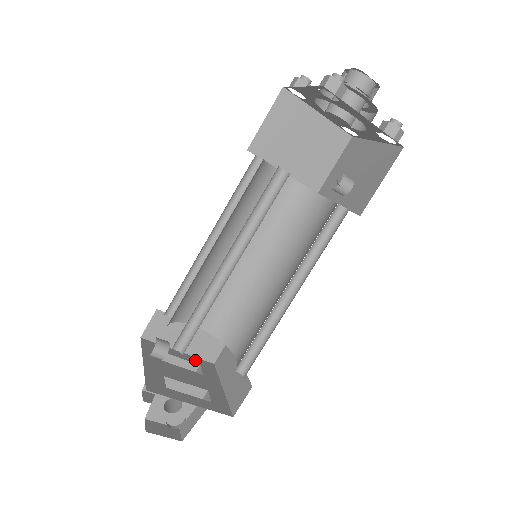
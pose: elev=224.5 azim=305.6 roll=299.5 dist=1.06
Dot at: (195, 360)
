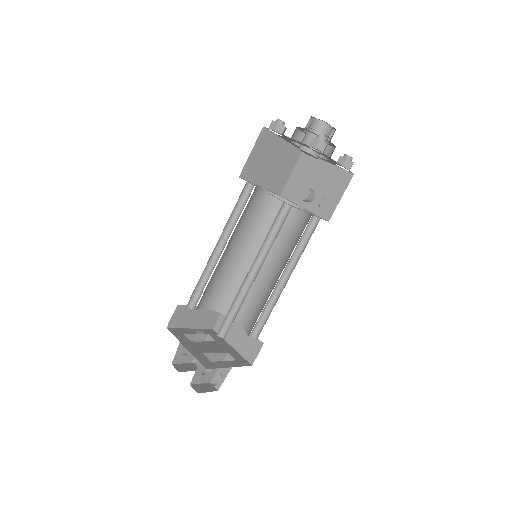
Dot at: (203, 331)
